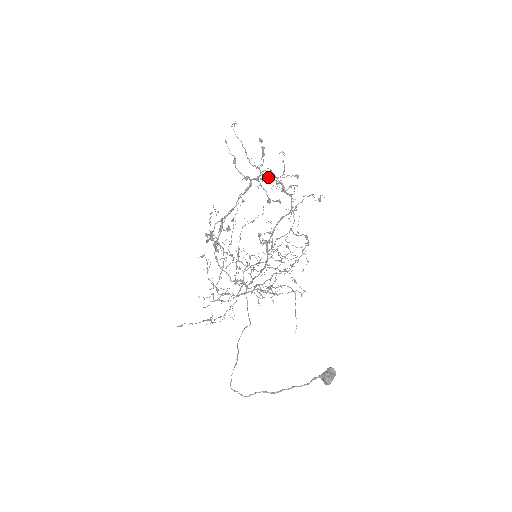
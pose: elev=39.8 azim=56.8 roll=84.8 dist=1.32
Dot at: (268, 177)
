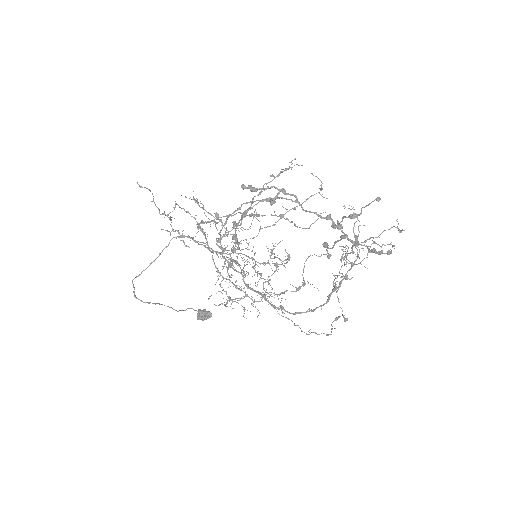
Dot at: occluded
